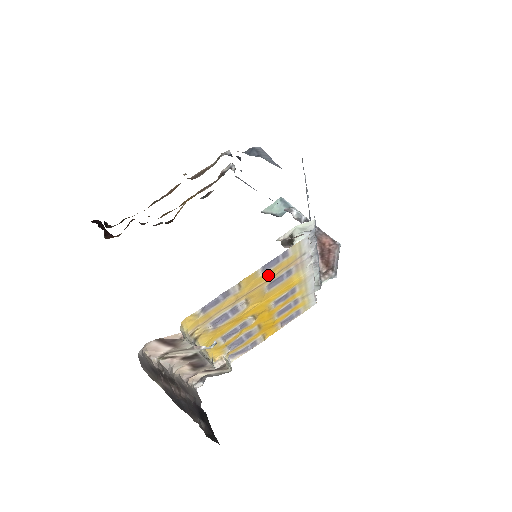
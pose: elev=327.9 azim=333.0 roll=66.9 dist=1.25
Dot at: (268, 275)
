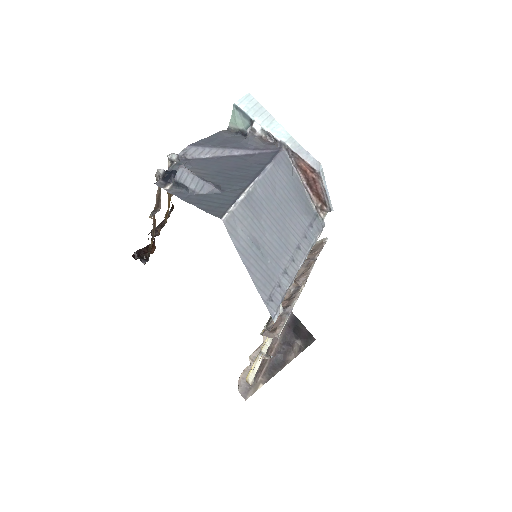
Dot at: occluded
